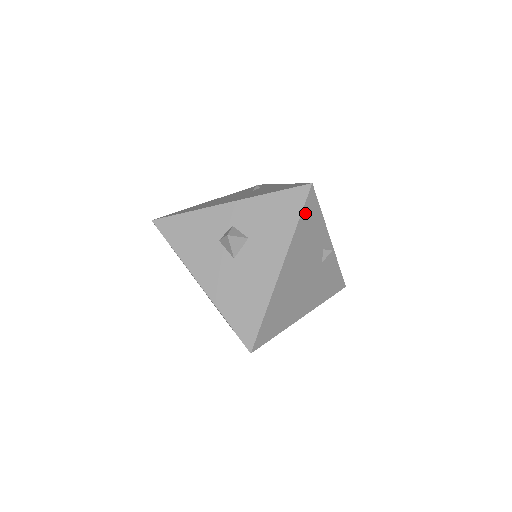
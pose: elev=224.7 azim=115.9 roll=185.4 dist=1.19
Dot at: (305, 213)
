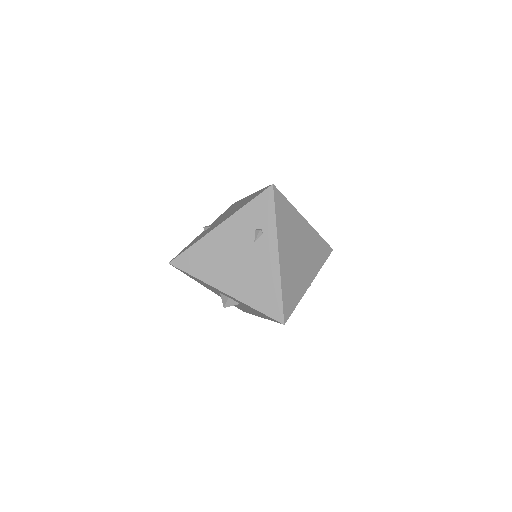
Dot at: occluded
